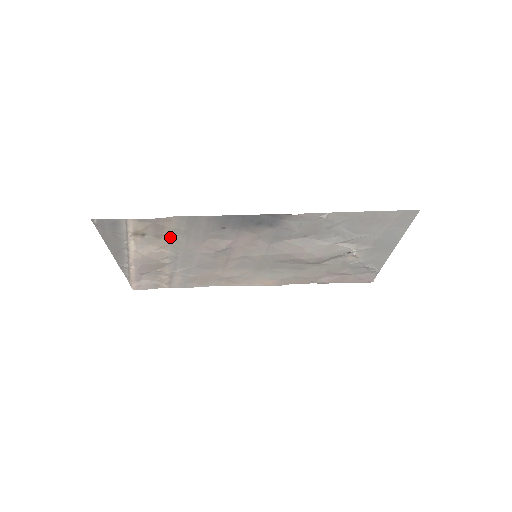
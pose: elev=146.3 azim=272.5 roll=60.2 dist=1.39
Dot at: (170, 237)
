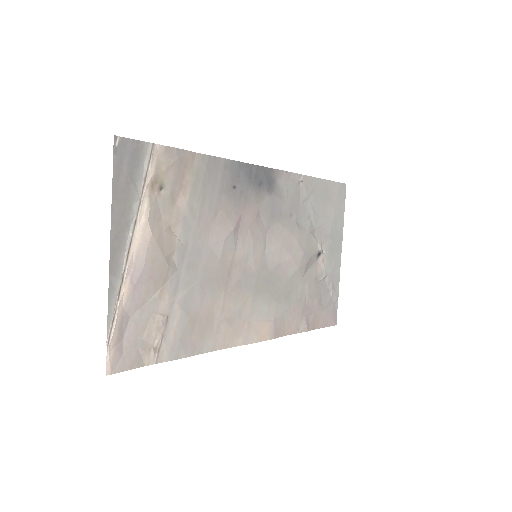
Dot at: (186, 199)
